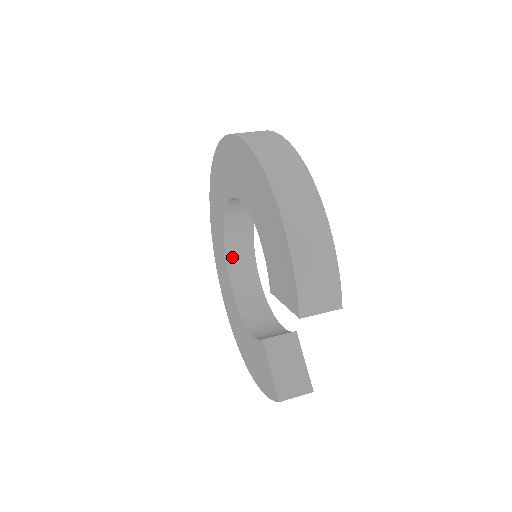
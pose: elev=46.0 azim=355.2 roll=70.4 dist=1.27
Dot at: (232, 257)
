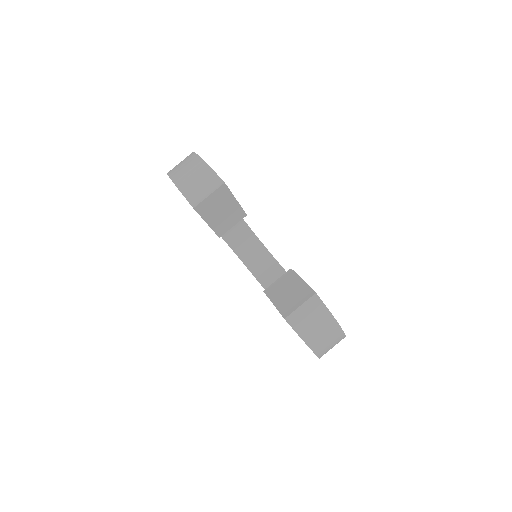
Dot at: occluded
